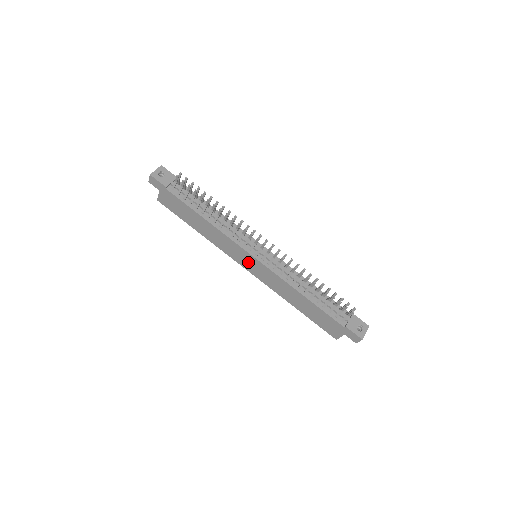
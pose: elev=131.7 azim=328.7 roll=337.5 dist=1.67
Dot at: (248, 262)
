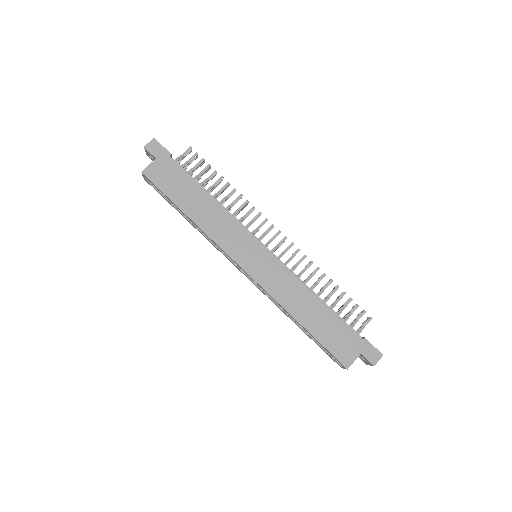
Dot at: (251, 255)
